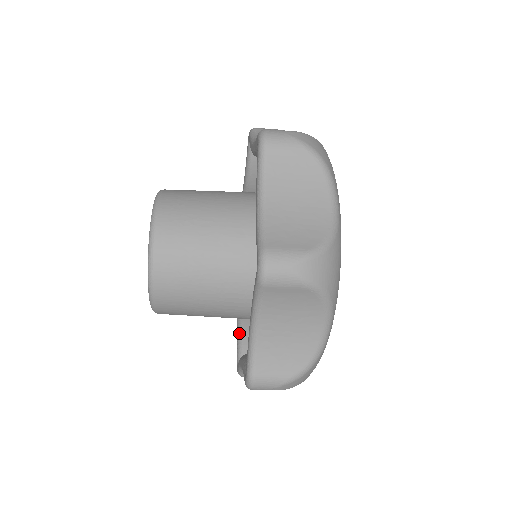
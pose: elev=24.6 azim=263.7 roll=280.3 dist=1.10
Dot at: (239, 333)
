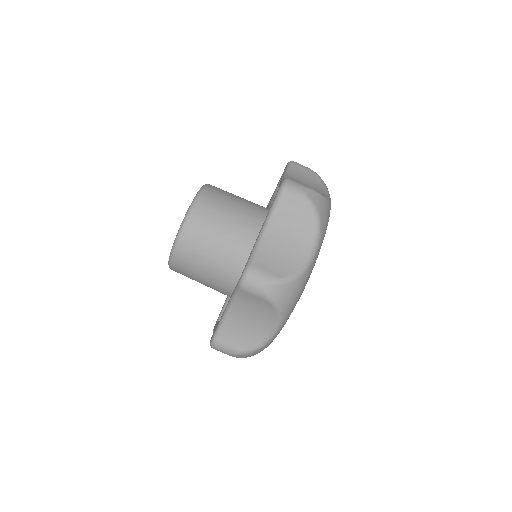
Dot at: occluded
